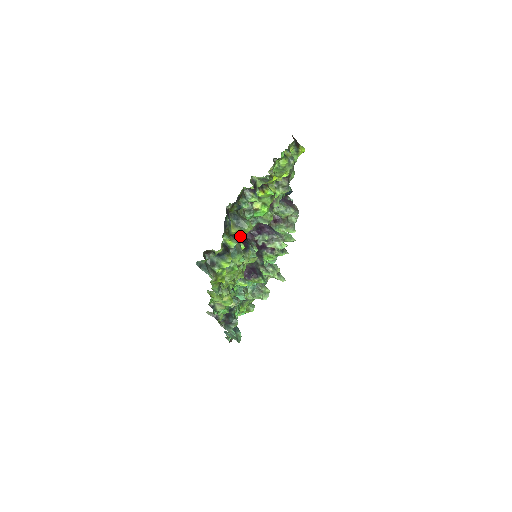
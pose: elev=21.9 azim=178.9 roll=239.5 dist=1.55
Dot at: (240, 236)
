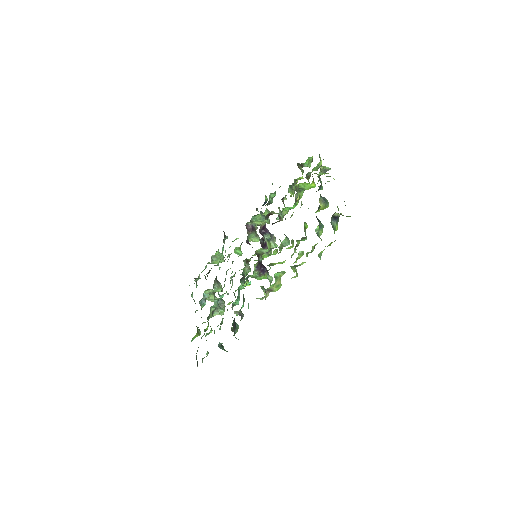
Dot at: occluded
